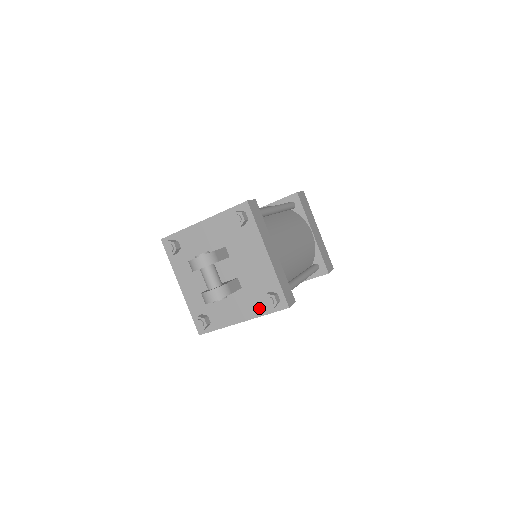
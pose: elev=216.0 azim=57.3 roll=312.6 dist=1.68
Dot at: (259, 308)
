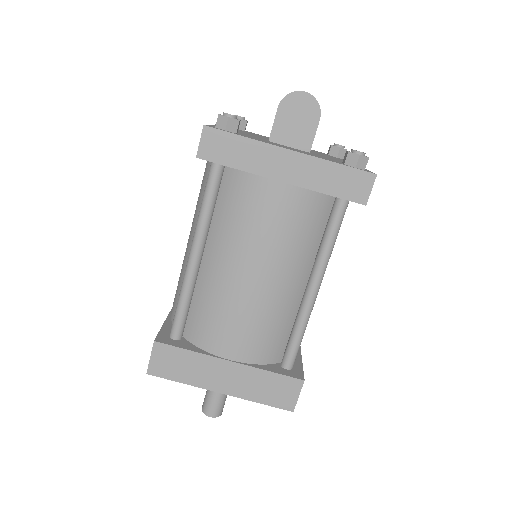
Dot at: occluded
